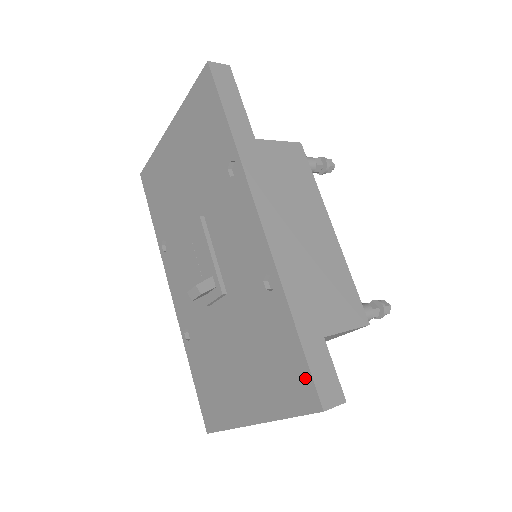
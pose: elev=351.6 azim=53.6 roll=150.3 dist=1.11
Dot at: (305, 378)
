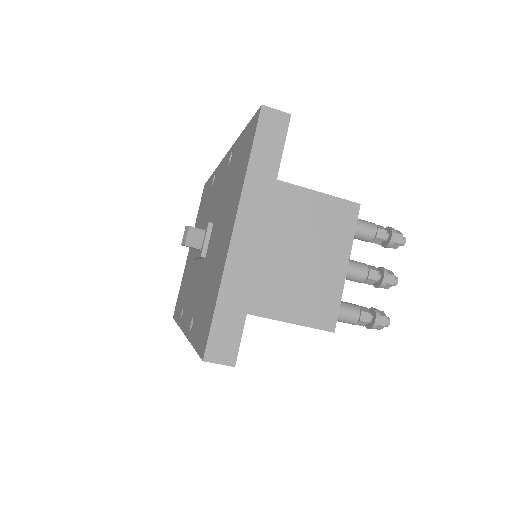
Dot at: (251, 126)
